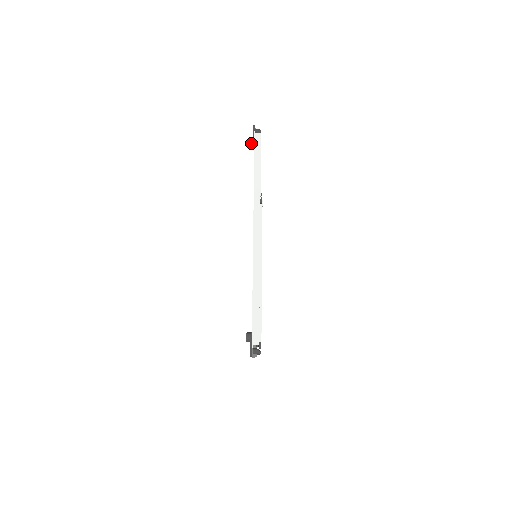
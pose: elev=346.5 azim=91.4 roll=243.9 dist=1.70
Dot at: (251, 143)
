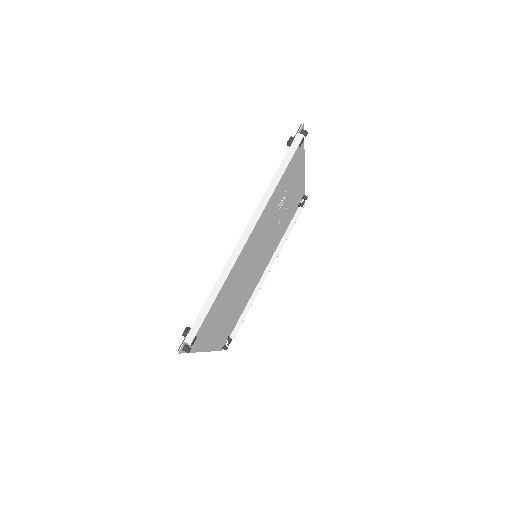
Dot at: (290, 141)
